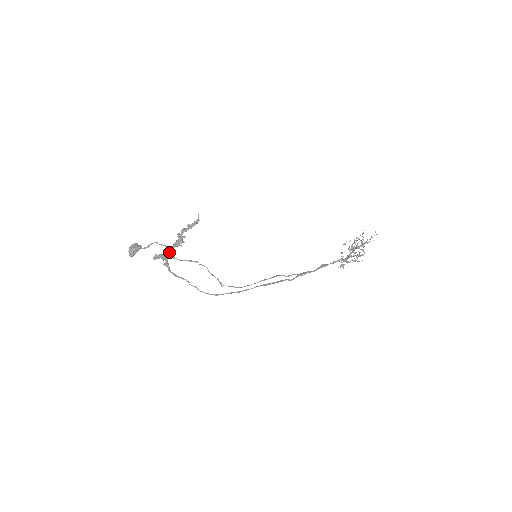
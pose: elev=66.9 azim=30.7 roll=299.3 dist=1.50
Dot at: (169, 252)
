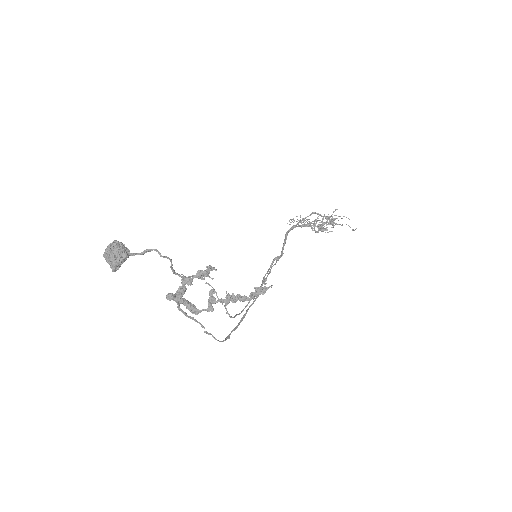
Dot at: (203, 309)
